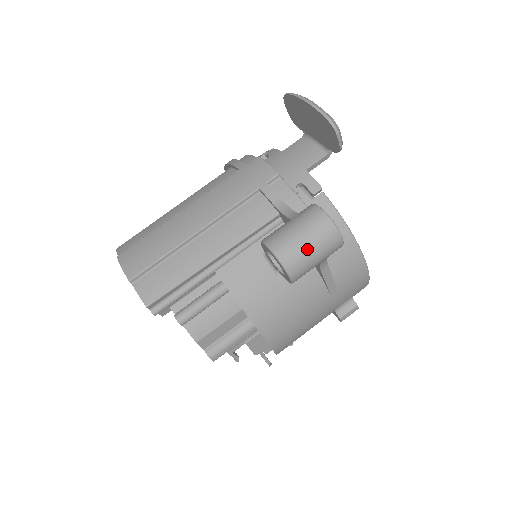
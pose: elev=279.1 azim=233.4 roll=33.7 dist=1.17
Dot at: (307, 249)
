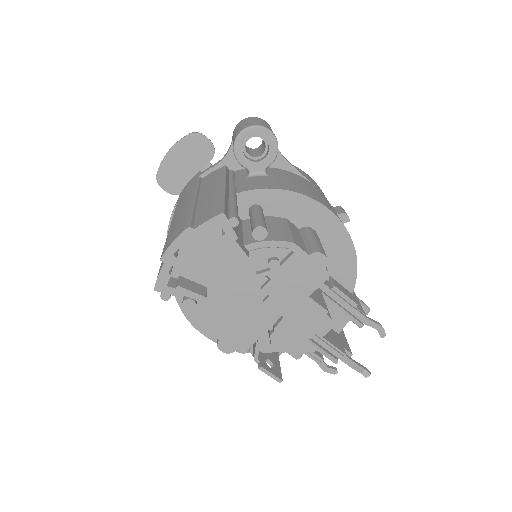
Dot at: (257, 121)
